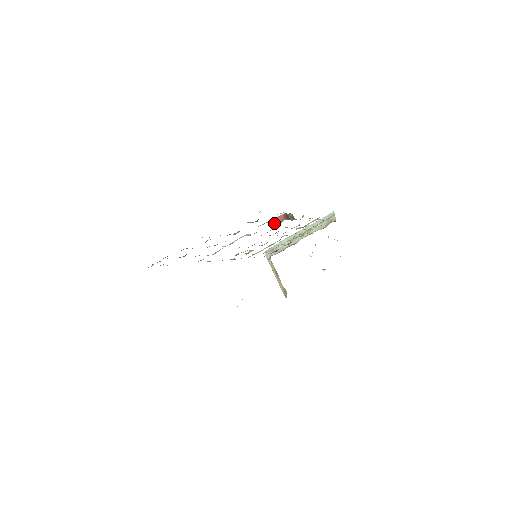
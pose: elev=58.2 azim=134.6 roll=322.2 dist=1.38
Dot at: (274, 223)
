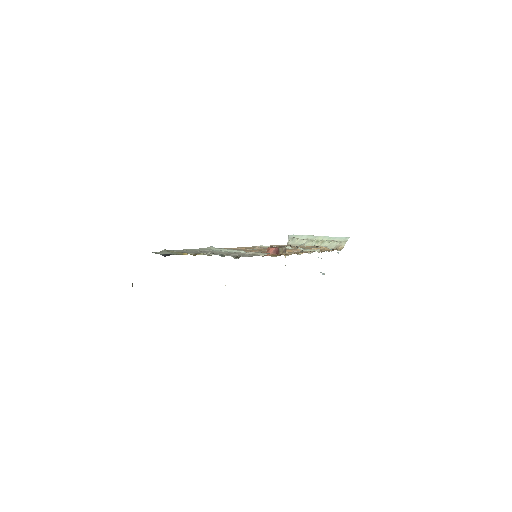
Dot at: (266, 251)
